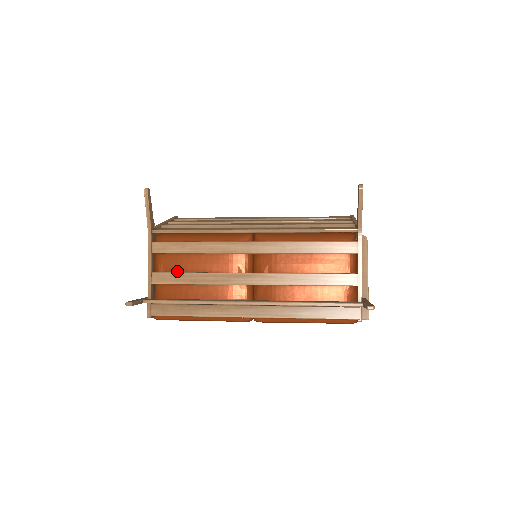
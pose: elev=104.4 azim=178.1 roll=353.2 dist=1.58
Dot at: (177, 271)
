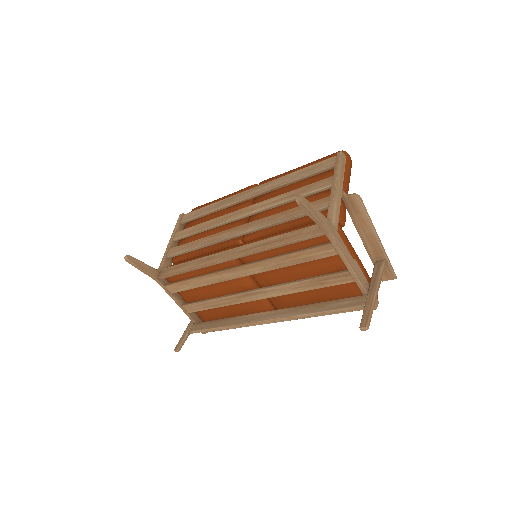
Dot at: (198, 300)
